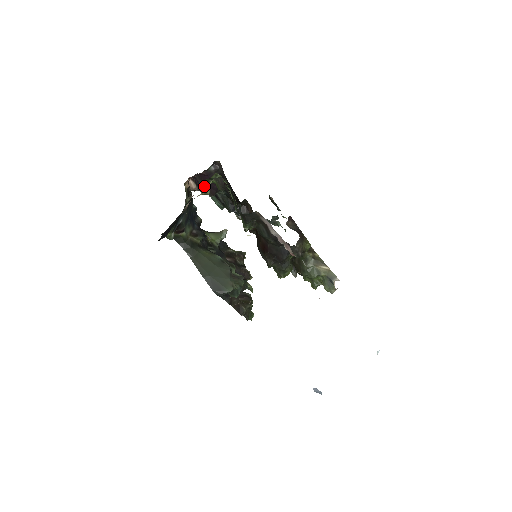
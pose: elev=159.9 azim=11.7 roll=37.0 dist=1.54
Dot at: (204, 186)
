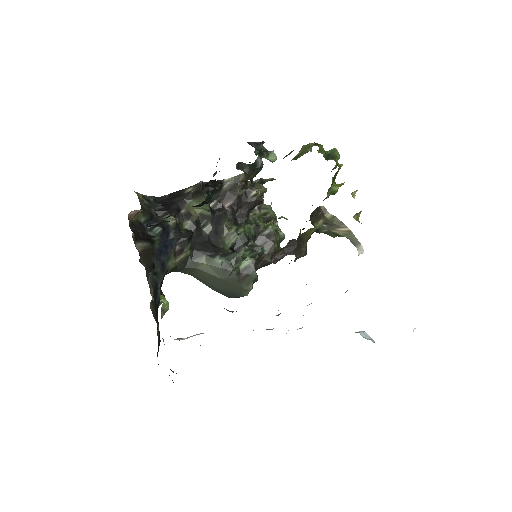
Dot at: occluded
